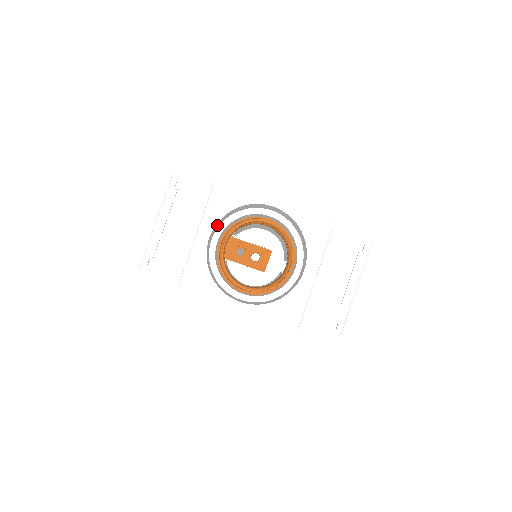
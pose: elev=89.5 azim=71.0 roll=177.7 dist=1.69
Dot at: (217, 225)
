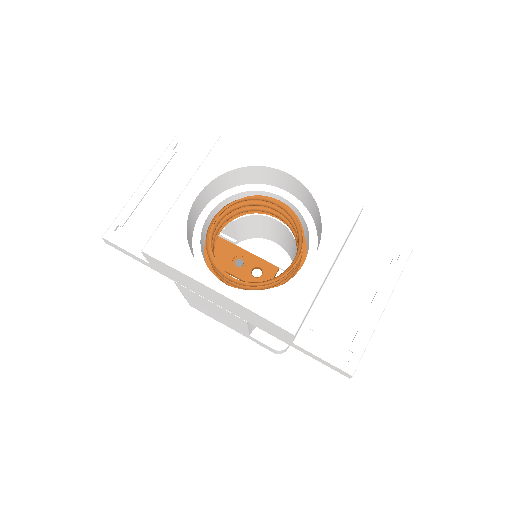
Dot at: (211, 190)
